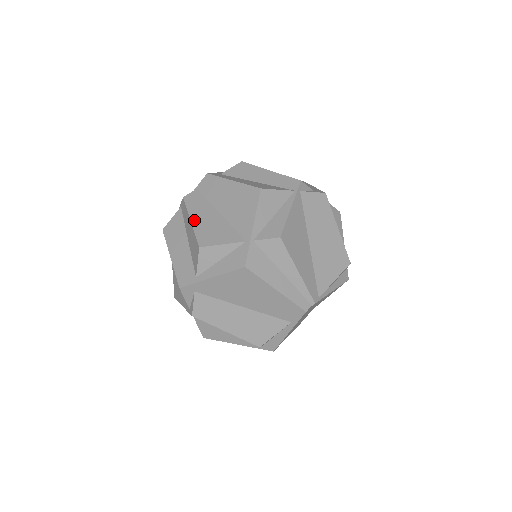
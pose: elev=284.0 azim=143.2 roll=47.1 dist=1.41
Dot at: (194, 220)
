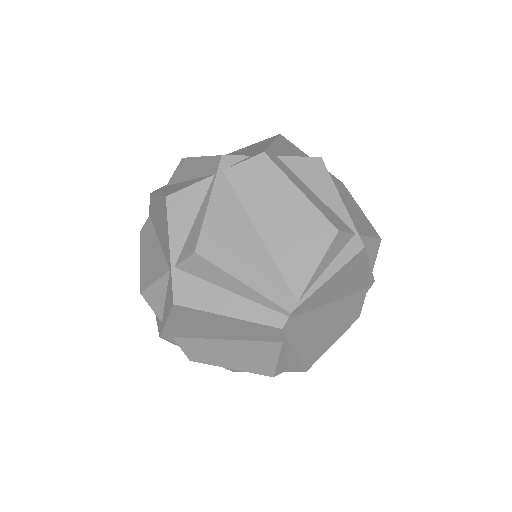
Dot at: (142, 258)
